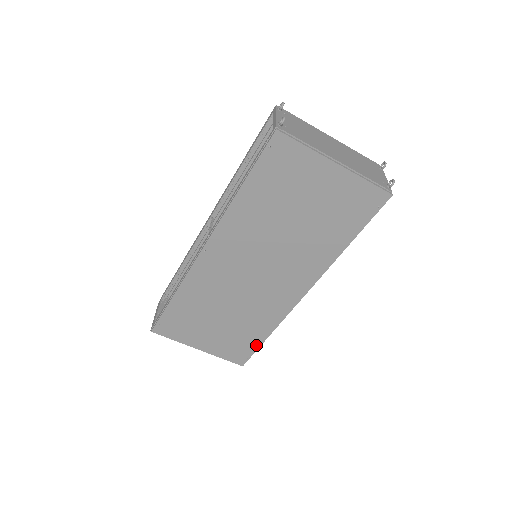
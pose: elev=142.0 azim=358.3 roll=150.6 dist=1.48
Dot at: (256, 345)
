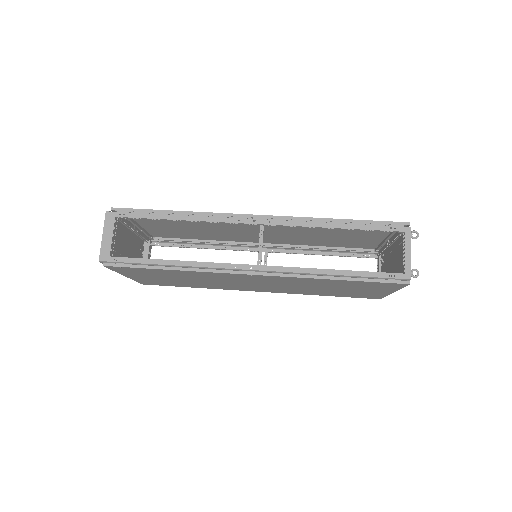
Dot at: (177, 286)
